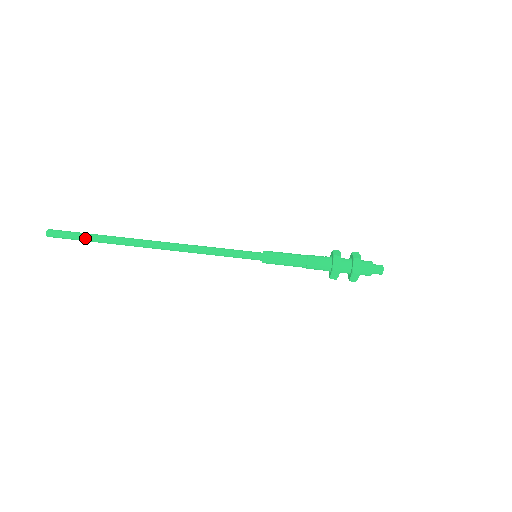
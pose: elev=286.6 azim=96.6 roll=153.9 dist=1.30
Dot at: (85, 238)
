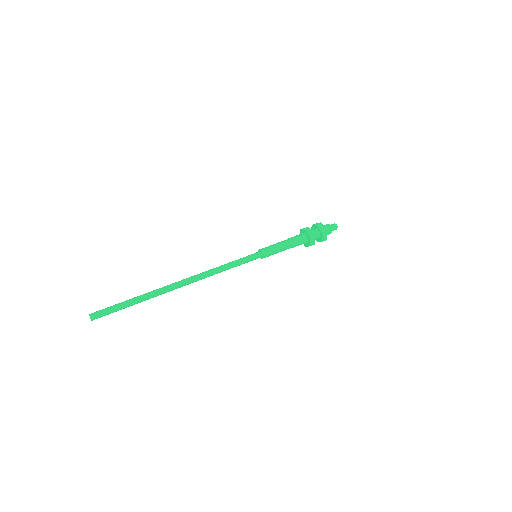
Dot at: (124, 302)
